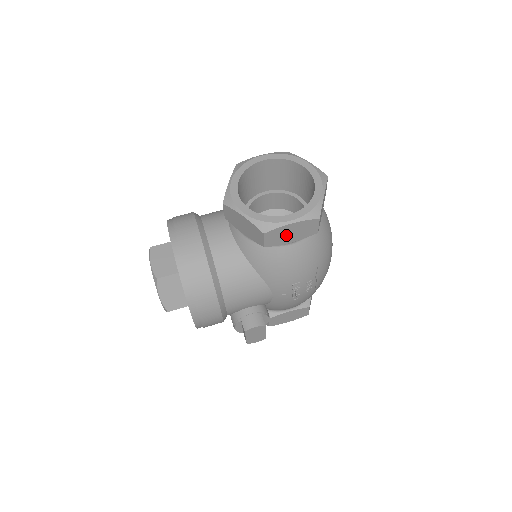
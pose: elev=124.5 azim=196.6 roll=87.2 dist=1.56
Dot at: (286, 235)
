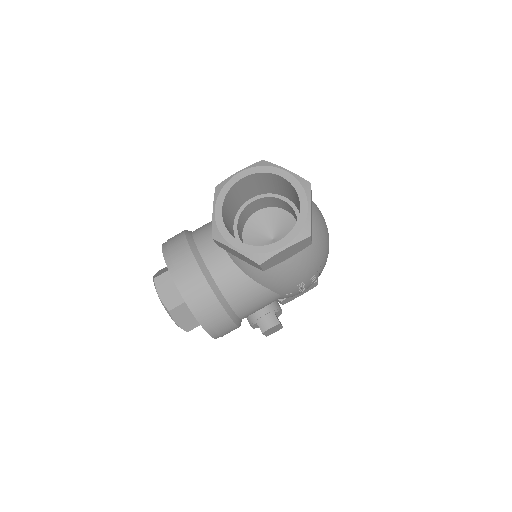
Dot at: (281, 257)
